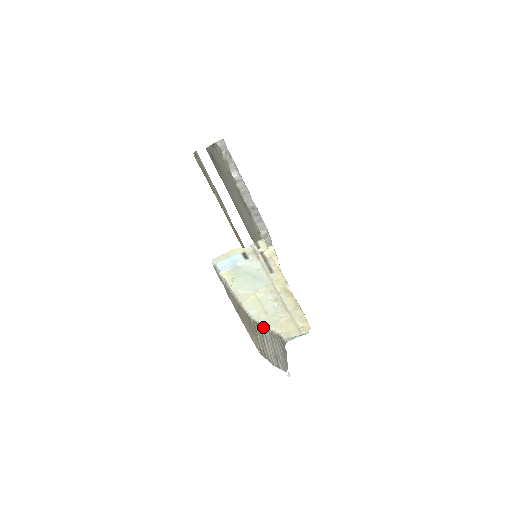
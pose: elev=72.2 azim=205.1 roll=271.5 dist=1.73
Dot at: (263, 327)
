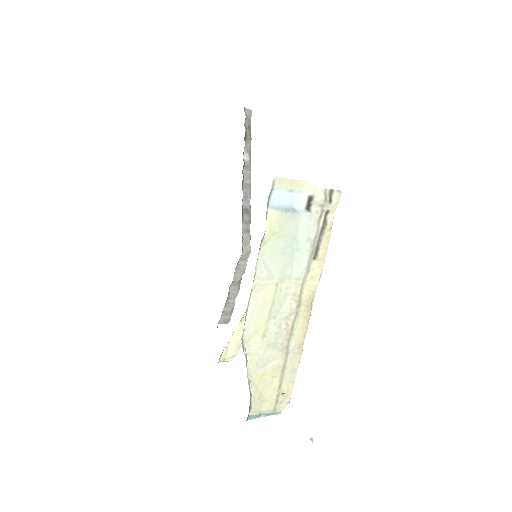
Dot at: occluded
